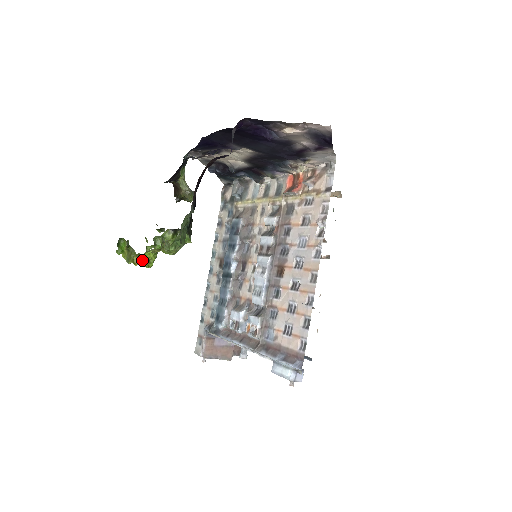
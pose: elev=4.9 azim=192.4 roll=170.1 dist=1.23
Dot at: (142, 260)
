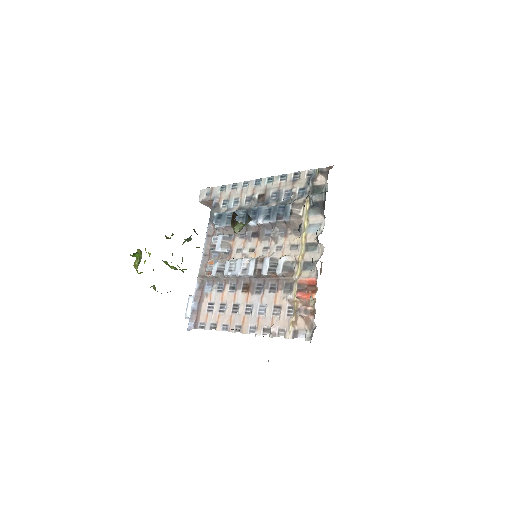
Dot at: (138, 273)
